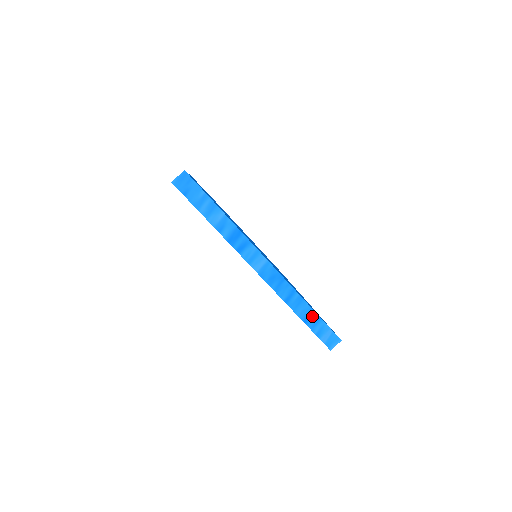
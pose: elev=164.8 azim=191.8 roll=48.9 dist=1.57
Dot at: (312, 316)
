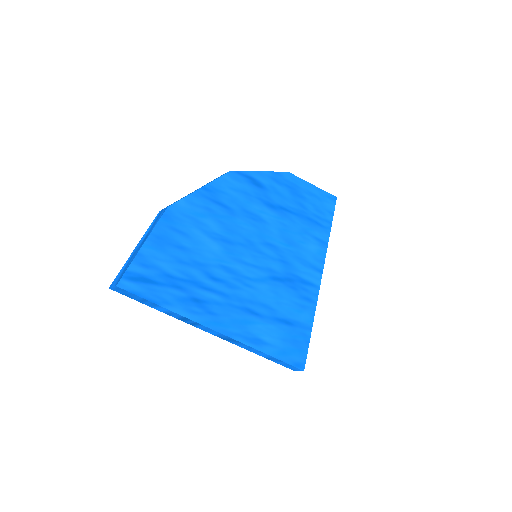
Dot at: (273, 358)
